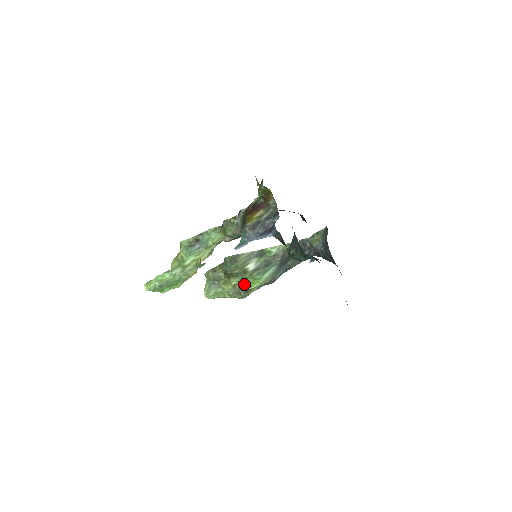
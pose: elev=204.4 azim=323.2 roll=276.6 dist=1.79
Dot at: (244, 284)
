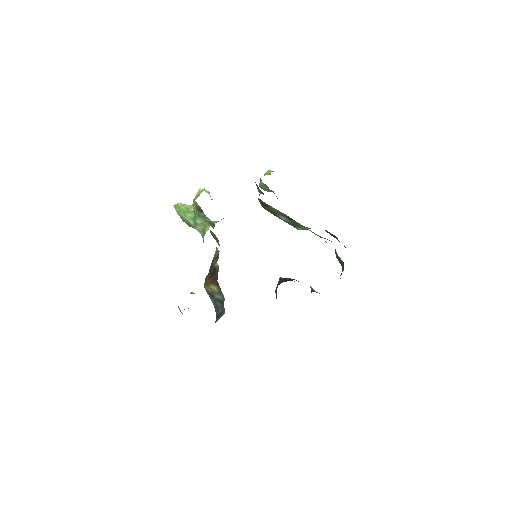
Dot at: occluded
